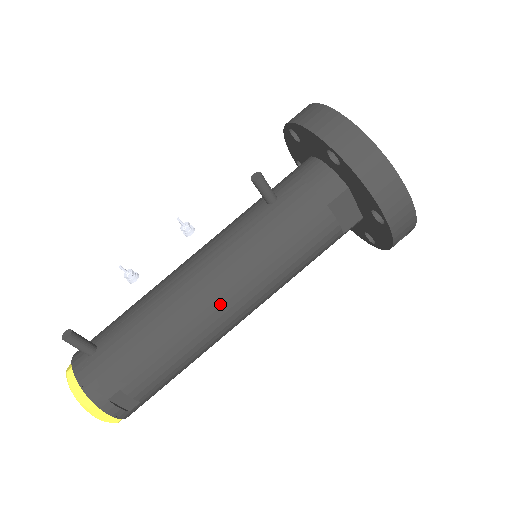
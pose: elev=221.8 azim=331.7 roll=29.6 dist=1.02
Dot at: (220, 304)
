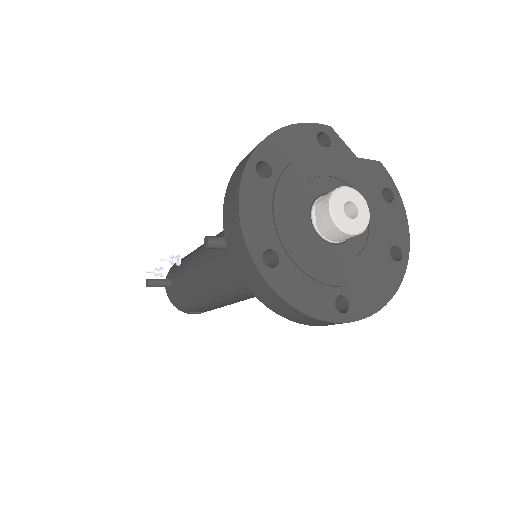
Dot at: (224, 299)
